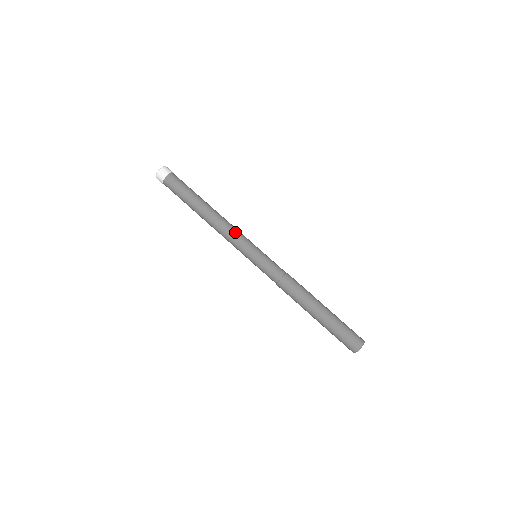
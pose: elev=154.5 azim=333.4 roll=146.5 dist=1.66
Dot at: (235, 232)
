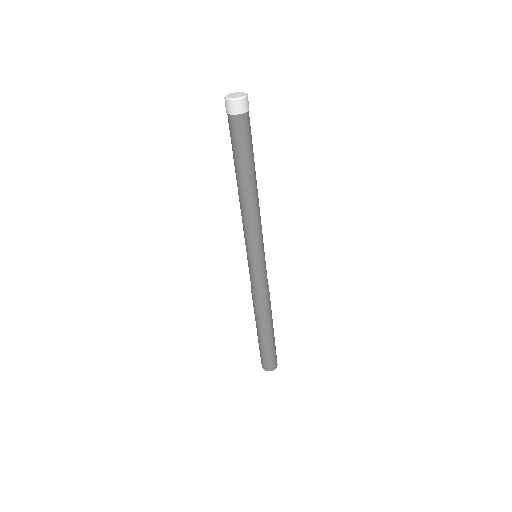
Dot at: (257, 228)
